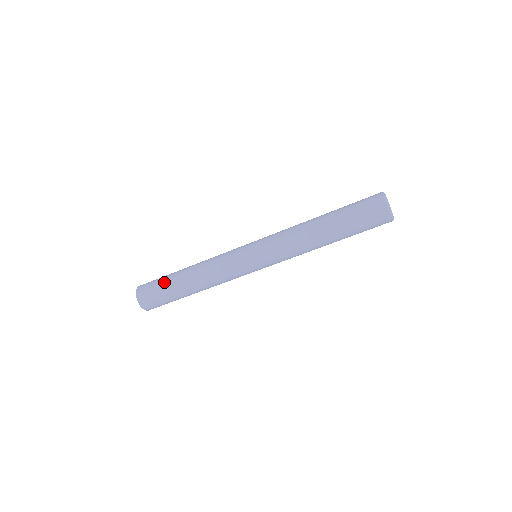
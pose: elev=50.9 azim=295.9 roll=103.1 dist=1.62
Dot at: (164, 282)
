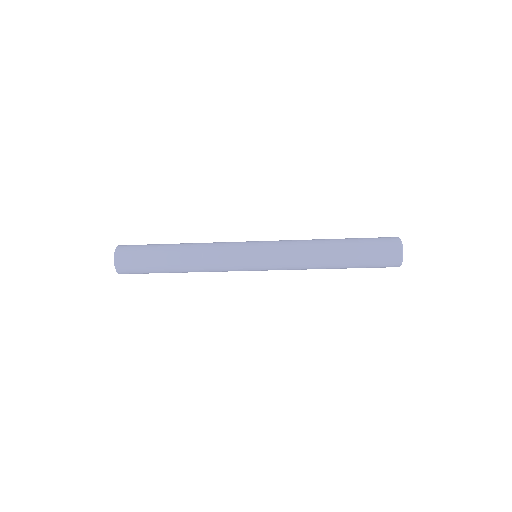
Dot at: (153, 271)
